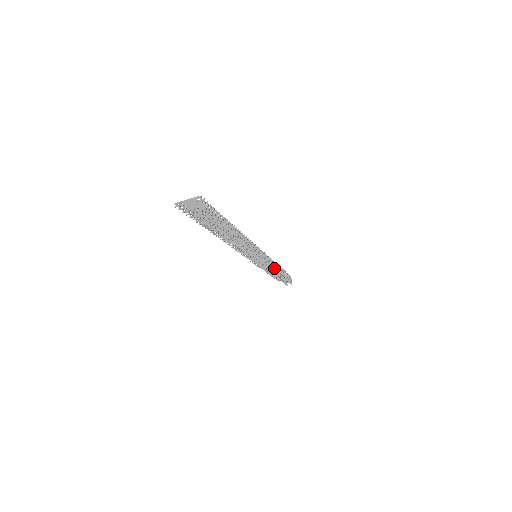
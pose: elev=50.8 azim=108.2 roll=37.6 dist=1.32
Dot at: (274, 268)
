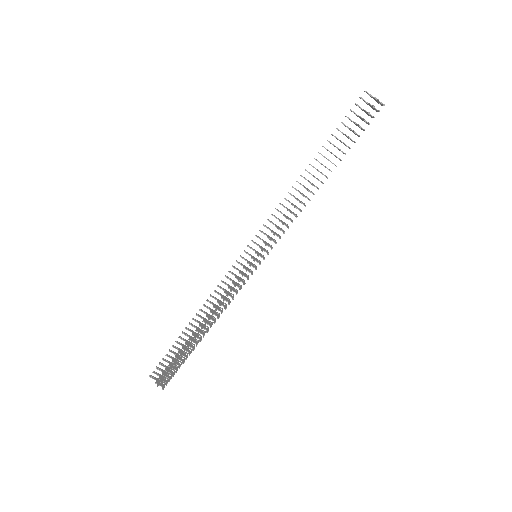
Dot at: (225, 307)
